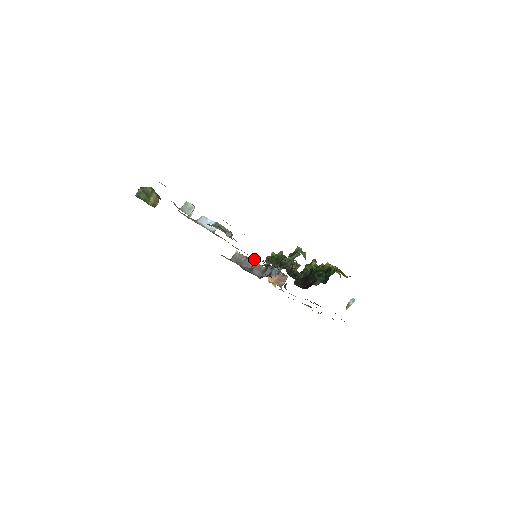
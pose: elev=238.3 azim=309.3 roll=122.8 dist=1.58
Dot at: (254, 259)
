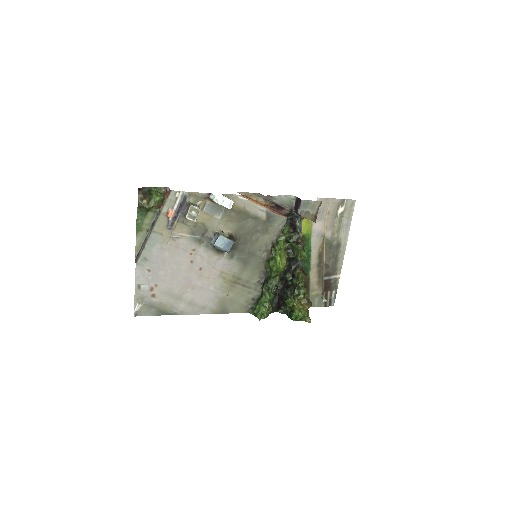
Dot at: (267, 234)
